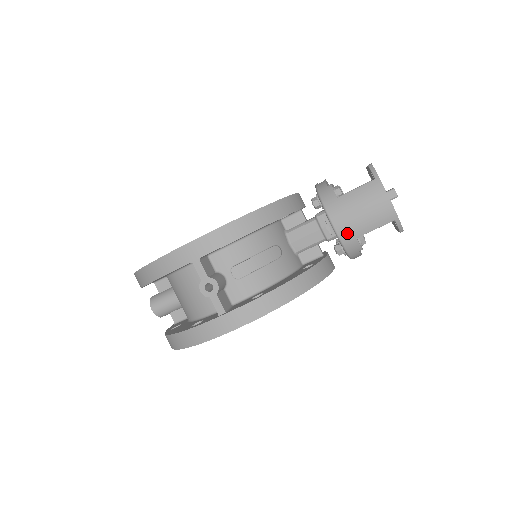
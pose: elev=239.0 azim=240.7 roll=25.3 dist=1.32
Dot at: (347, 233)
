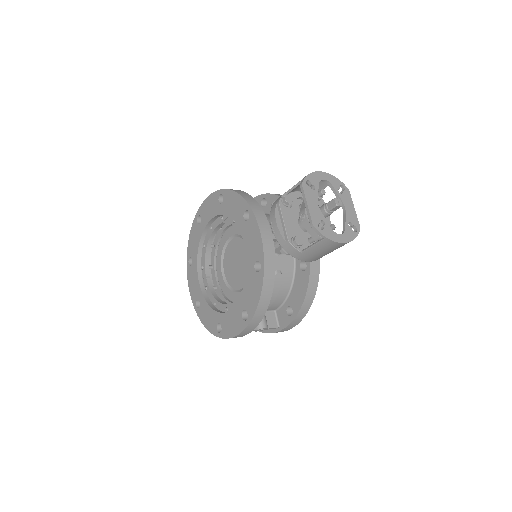
Dot at: (321, 257)
